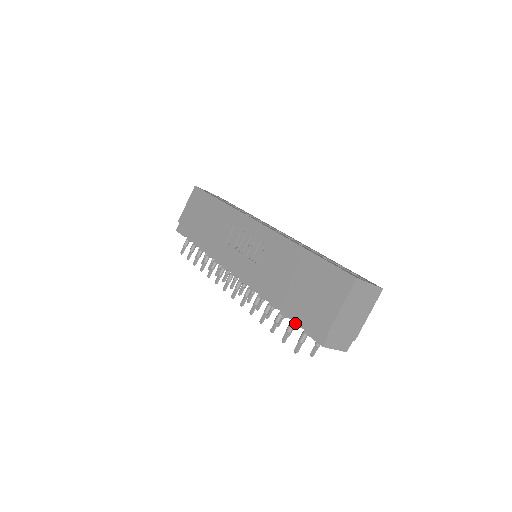
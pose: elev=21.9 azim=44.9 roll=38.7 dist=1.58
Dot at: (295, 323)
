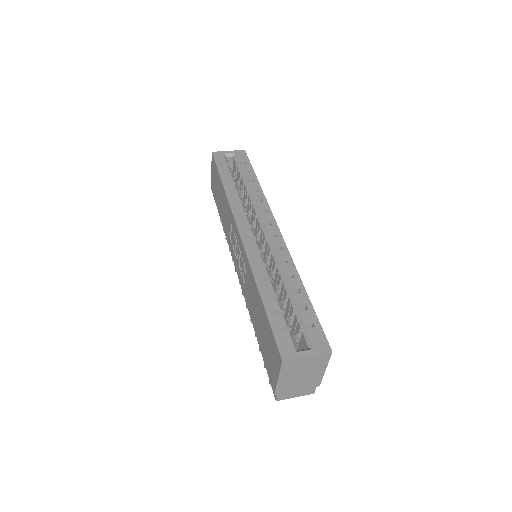
Dot at: occluded
